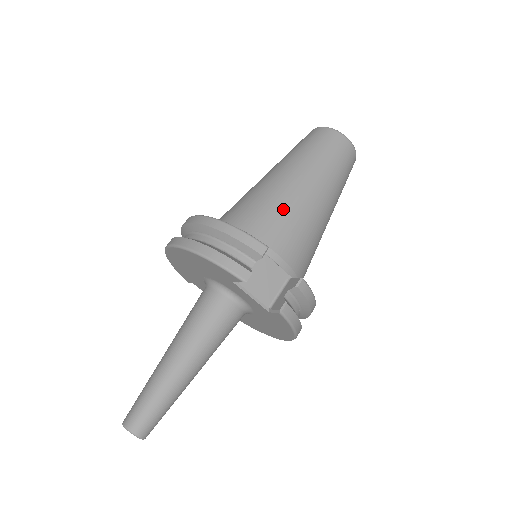
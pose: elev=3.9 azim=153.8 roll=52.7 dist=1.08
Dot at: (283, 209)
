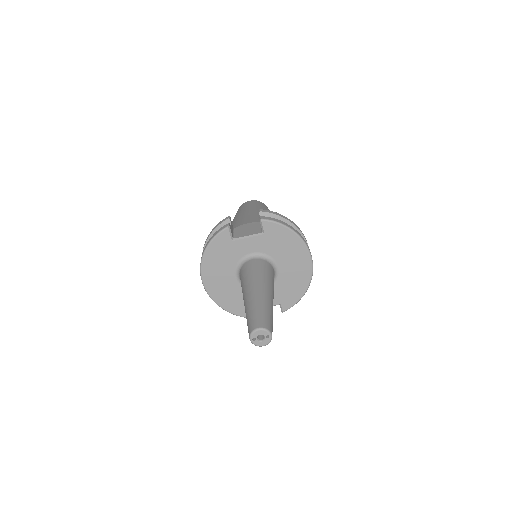
Dot at: (236, 222)
